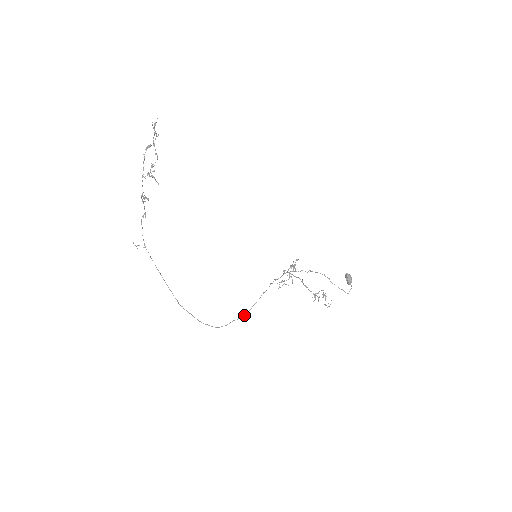
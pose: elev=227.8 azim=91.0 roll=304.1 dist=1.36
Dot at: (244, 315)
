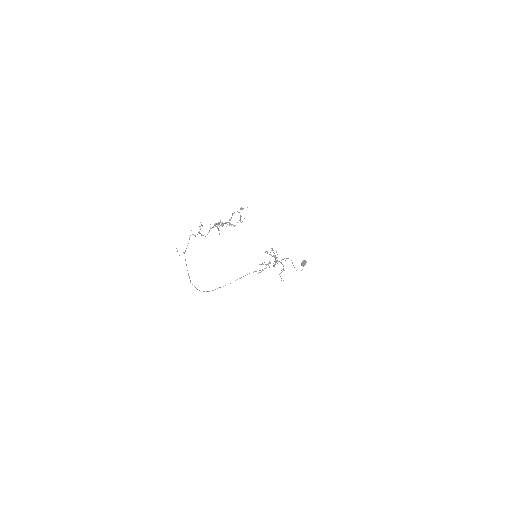
Dot at: occluded
